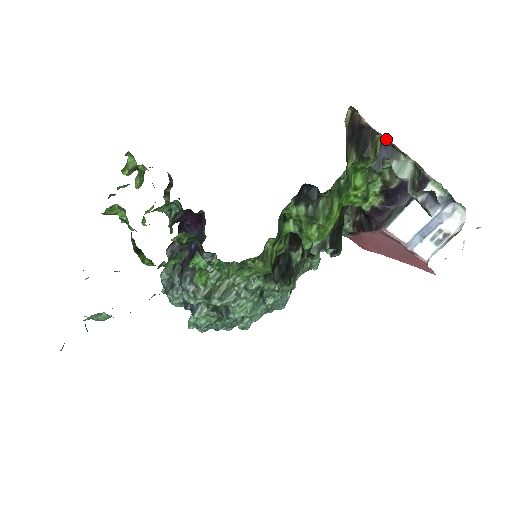
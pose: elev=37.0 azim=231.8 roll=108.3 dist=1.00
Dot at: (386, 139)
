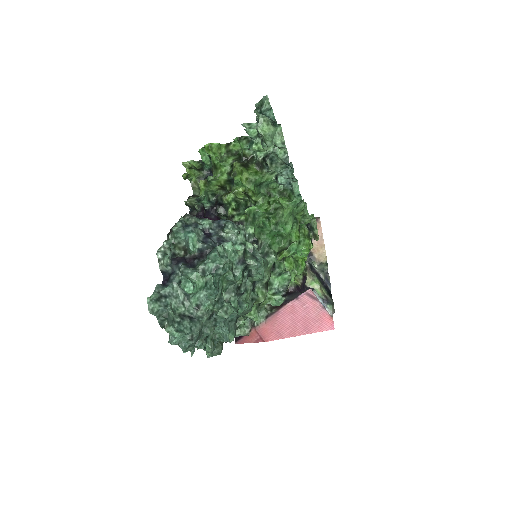
Dot at: occluded
